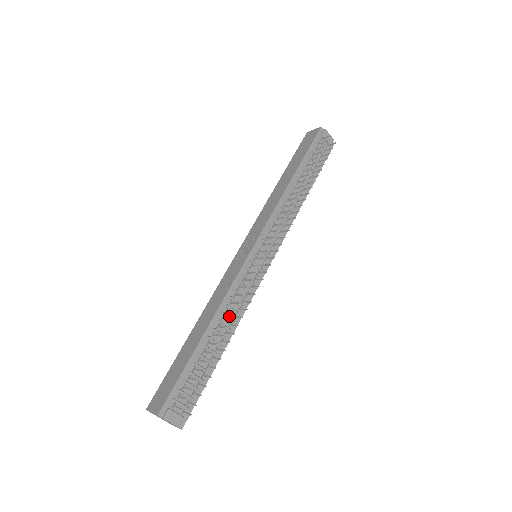
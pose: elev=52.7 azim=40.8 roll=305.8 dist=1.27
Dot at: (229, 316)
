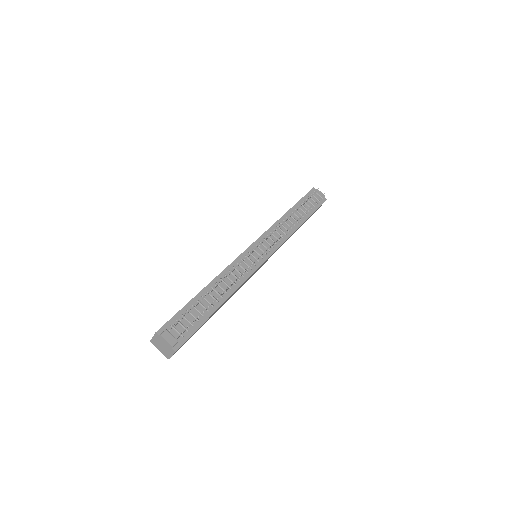
Dot at: (227, 284)
